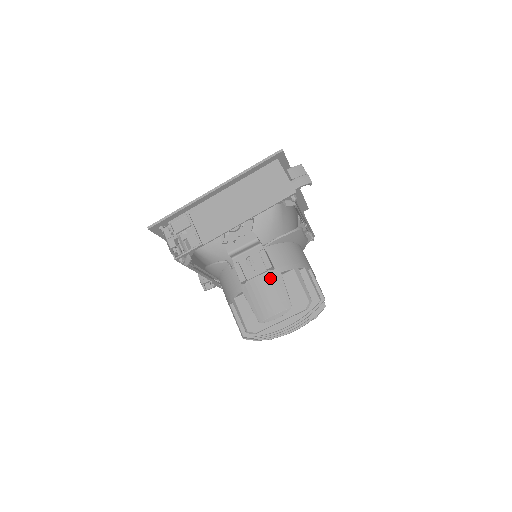
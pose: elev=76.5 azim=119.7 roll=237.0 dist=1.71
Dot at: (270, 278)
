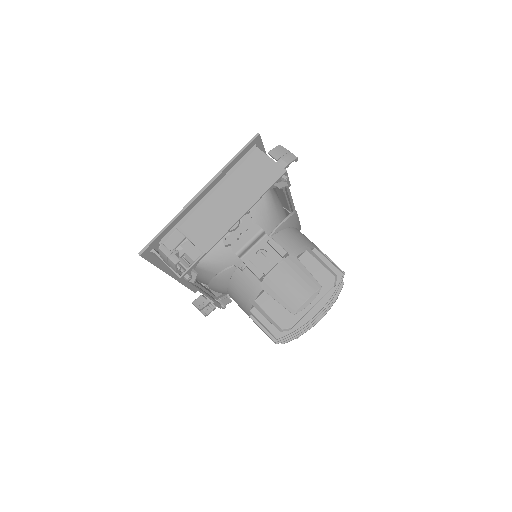
Dot at: (288, 265)
